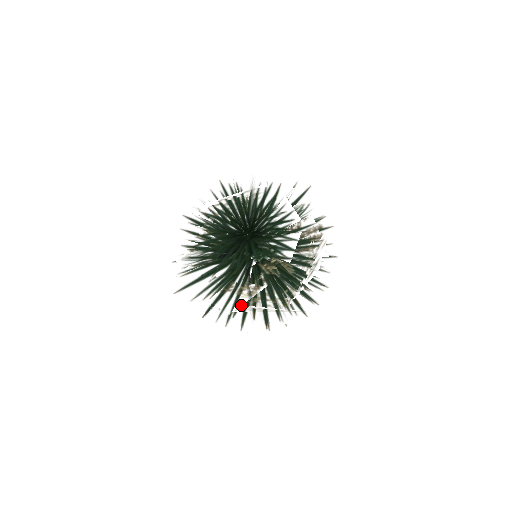
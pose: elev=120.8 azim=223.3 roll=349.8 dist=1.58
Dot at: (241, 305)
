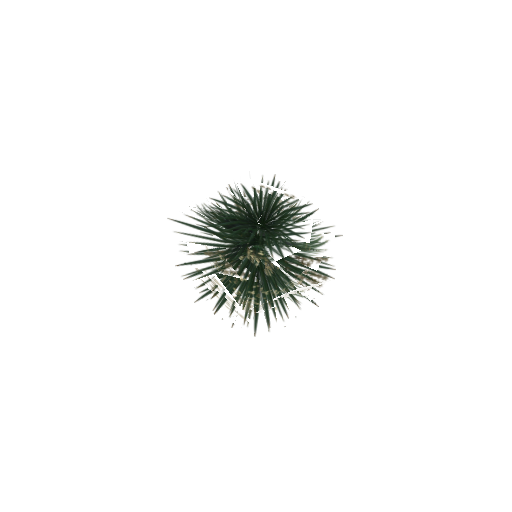
Dot at: occluded
